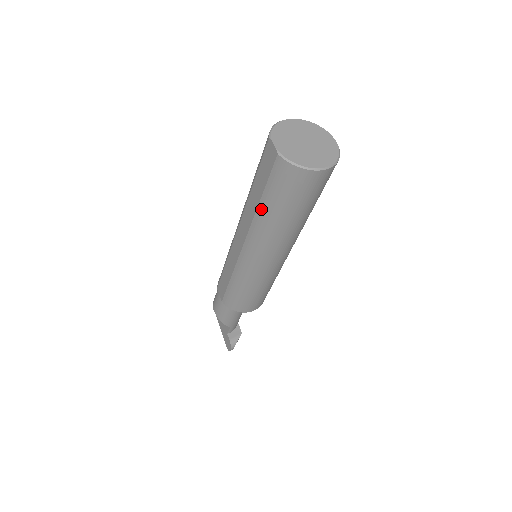
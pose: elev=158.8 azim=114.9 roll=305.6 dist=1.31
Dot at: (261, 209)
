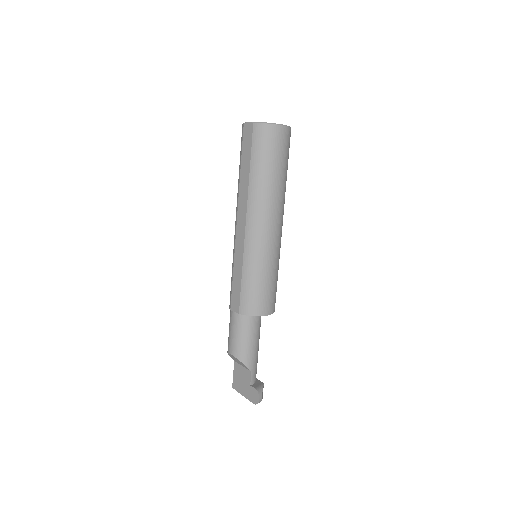
Dot at: (252, 176)
